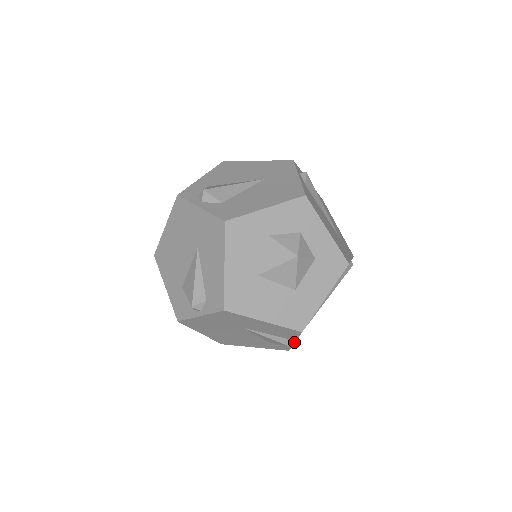
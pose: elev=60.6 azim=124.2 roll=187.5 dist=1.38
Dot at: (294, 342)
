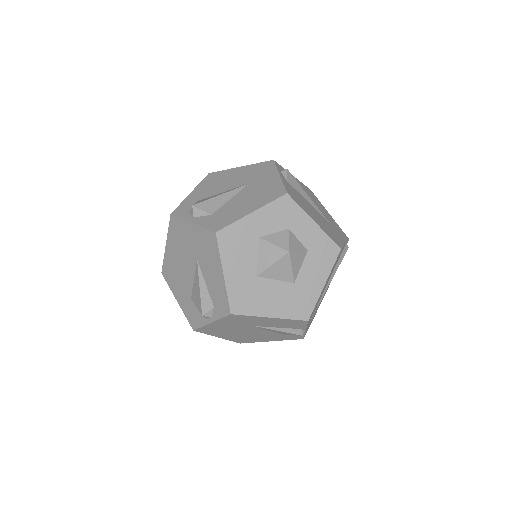
Dot at: (305, 331)
